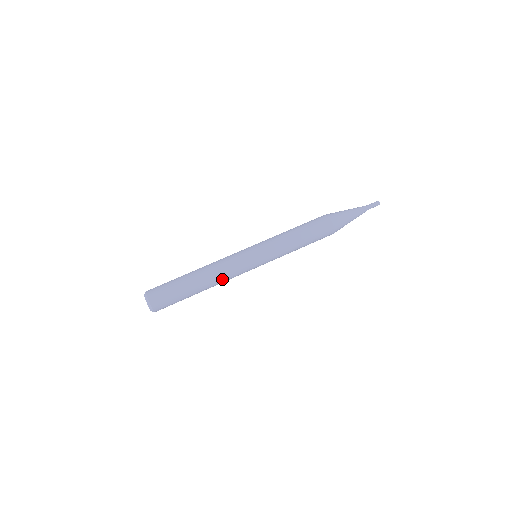
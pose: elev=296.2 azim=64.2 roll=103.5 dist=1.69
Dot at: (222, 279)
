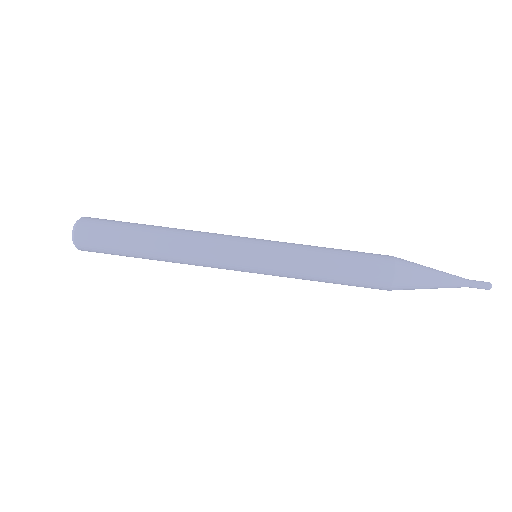
Dot at: (188, 254)
